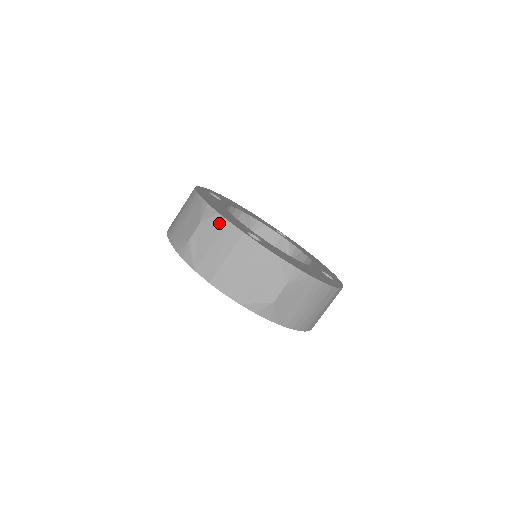
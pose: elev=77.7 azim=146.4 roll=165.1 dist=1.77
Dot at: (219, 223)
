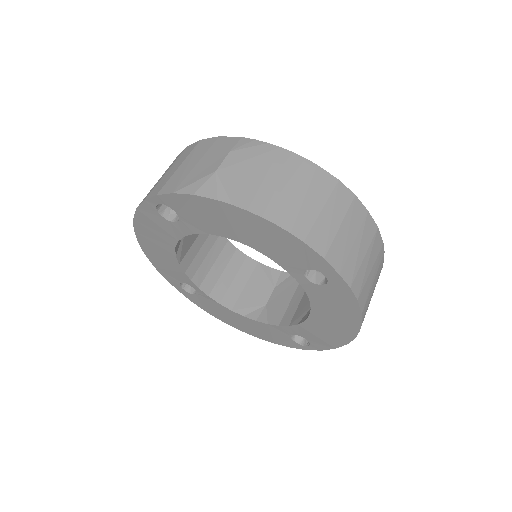
Dot at: occluded
